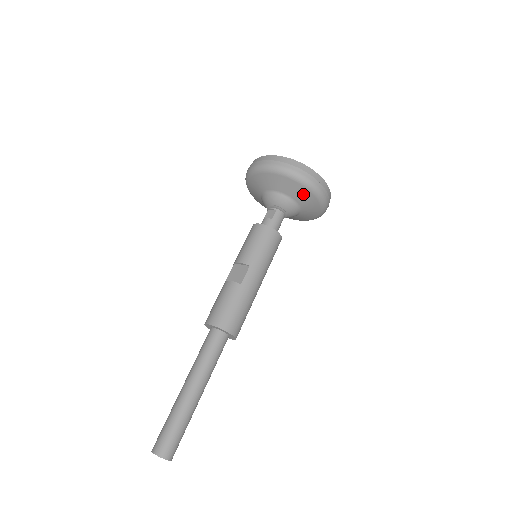
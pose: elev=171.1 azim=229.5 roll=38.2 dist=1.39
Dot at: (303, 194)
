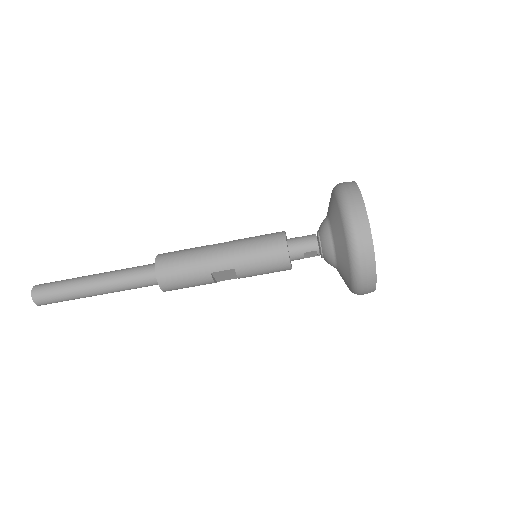
Dot at: (334, 210)
